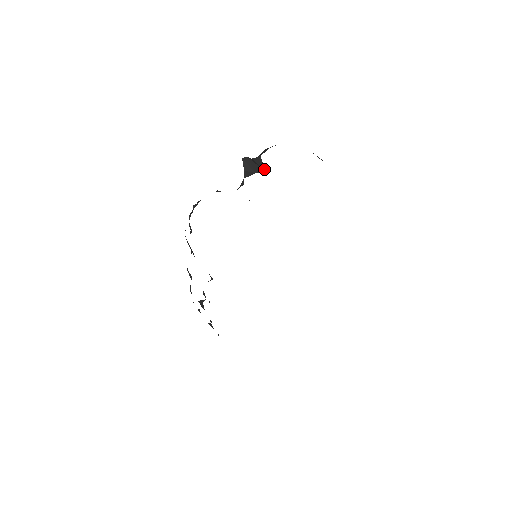
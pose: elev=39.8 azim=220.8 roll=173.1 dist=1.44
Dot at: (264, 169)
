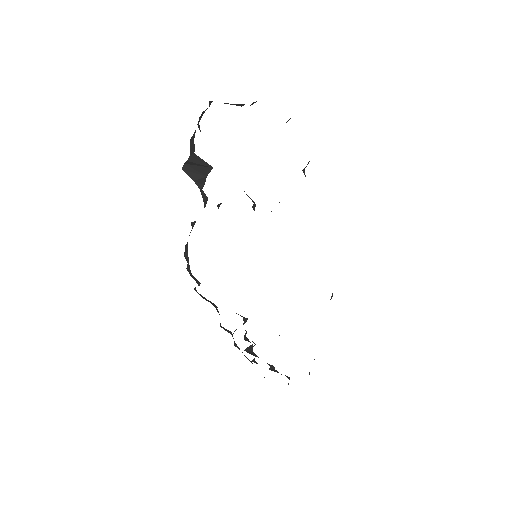
Dot at: (209, 165)
